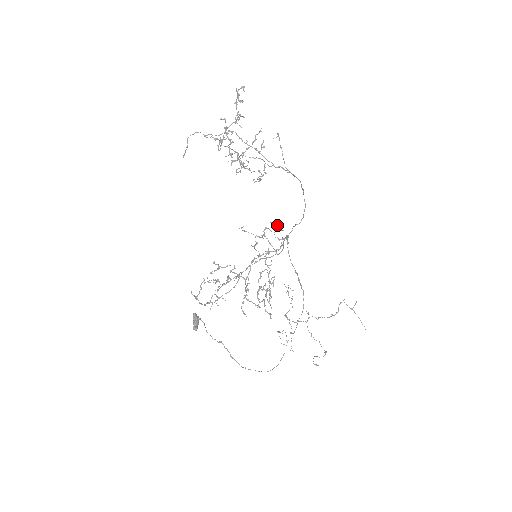
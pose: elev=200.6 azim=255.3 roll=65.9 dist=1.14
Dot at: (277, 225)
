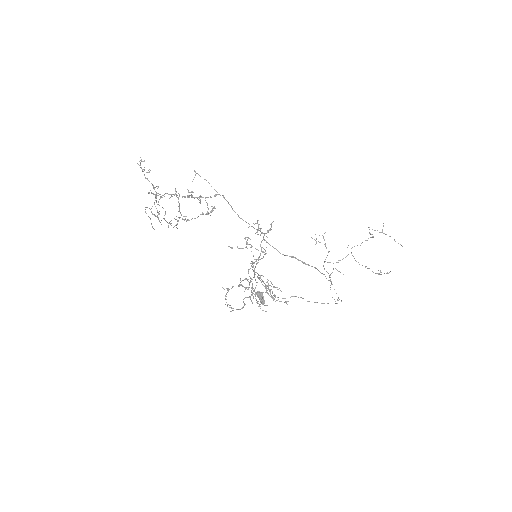
Dot at: occluded
